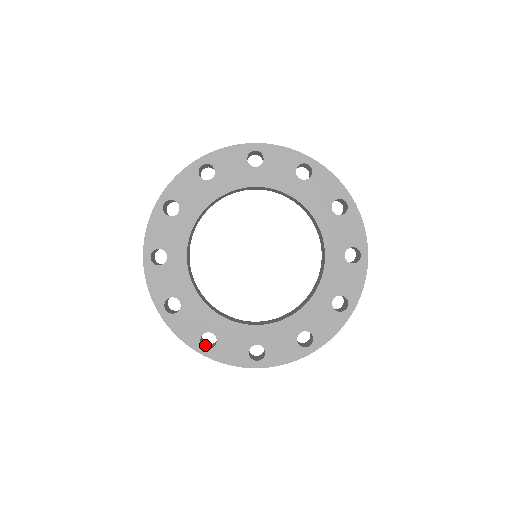
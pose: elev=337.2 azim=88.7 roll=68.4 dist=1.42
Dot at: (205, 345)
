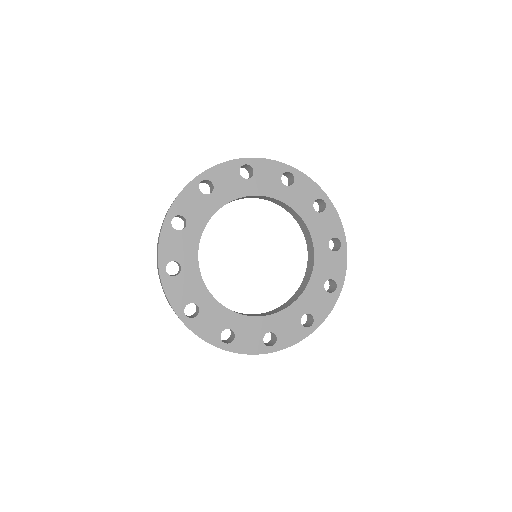
Dot at: (268, 345)
